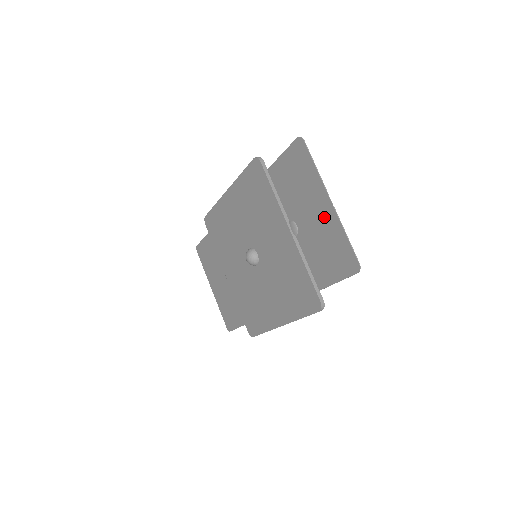
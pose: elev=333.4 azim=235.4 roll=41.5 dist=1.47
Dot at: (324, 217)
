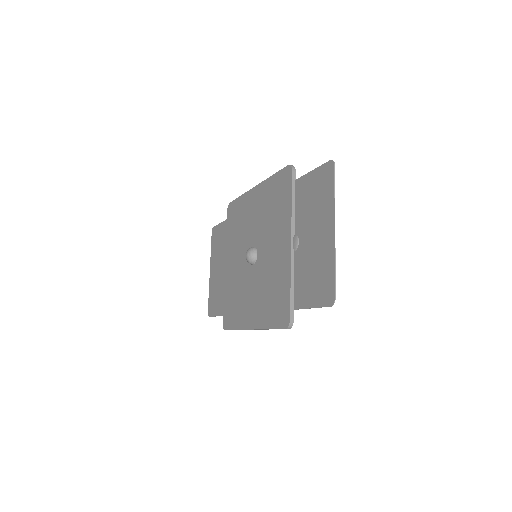
Dot at: (323, 243)
